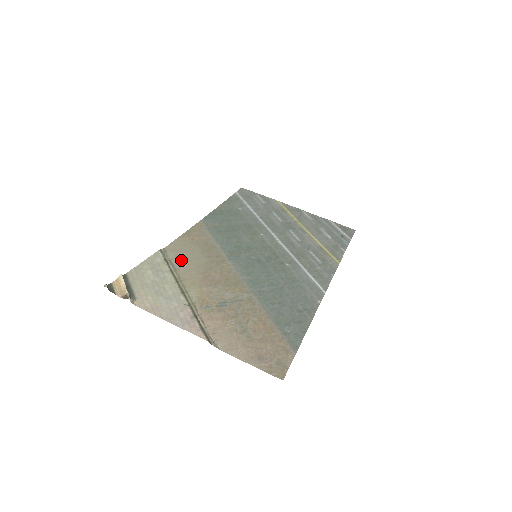
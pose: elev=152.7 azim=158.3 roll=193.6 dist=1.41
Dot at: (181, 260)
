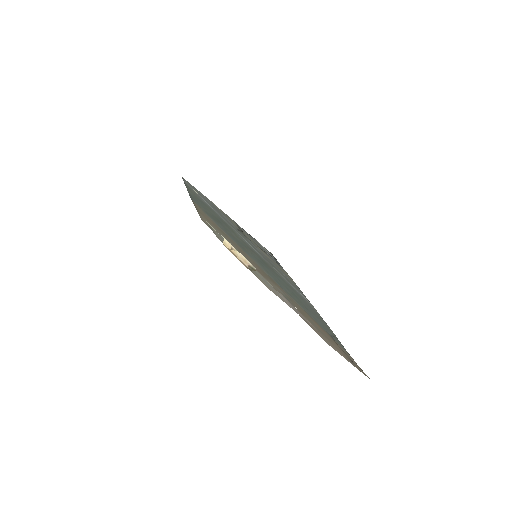
Dot at: occluded
